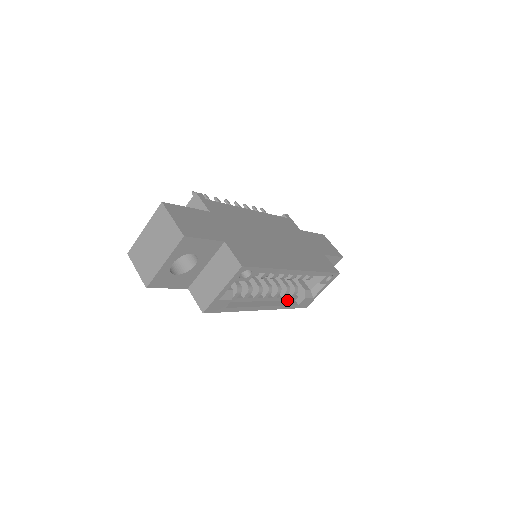
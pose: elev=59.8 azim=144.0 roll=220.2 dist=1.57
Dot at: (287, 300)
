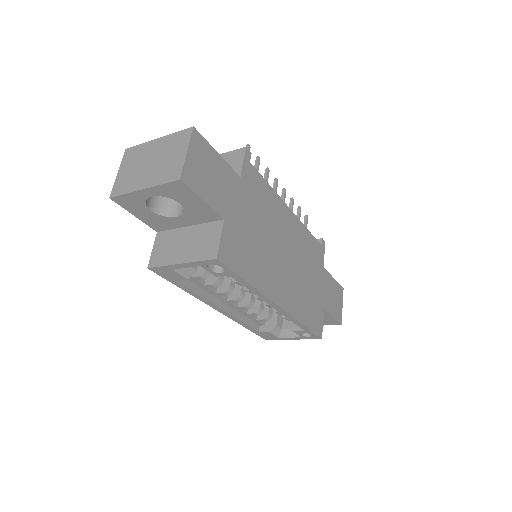
Dot at: (252, 319)
